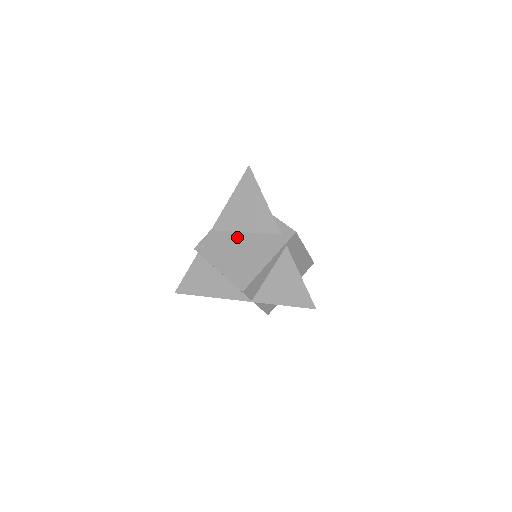
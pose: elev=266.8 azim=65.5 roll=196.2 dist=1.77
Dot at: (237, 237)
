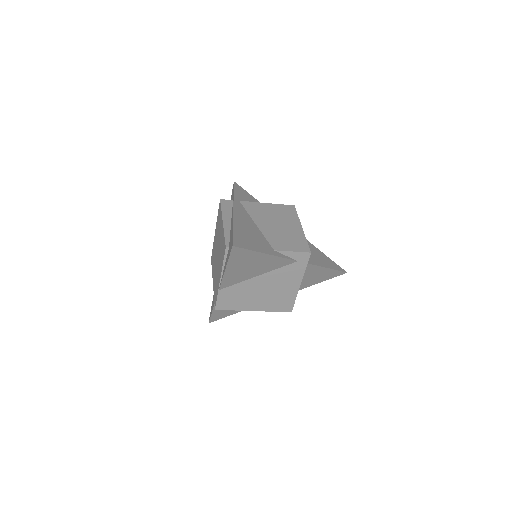
Dot at: (253, 283)
